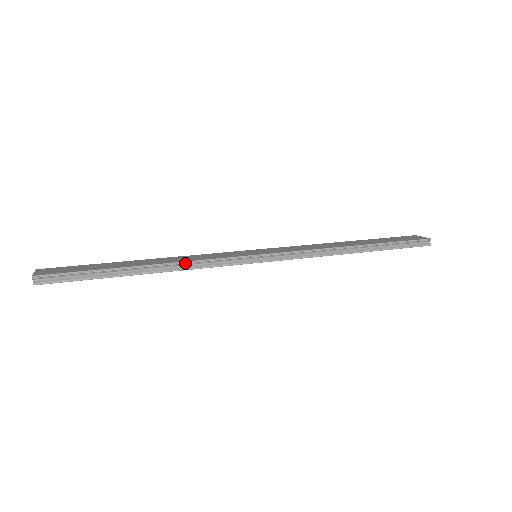
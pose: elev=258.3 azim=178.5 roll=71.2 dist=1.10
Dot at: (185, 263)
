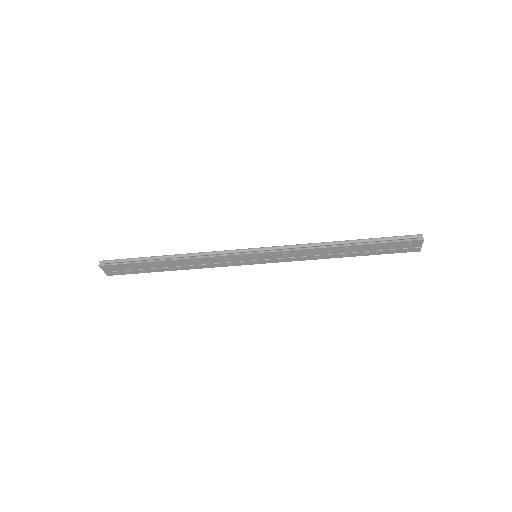
Dot at: (196, 253)
